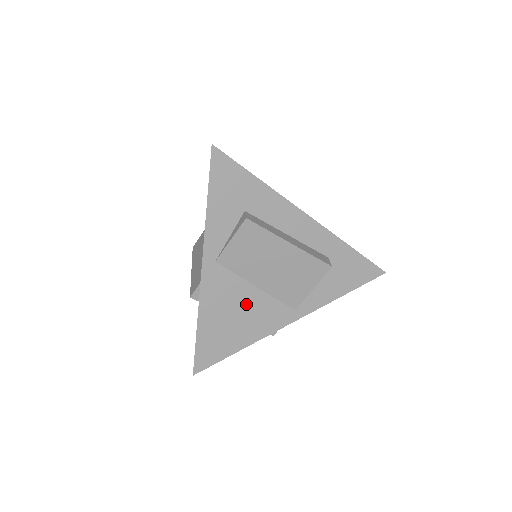
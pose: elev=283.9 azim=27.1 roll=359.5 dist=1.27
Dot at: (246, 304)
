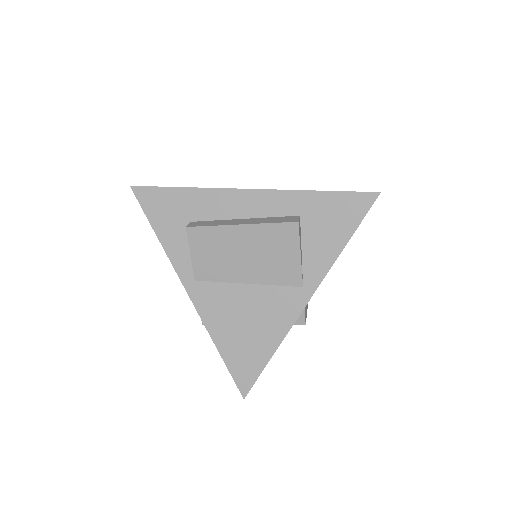
Dot at: (248, 305)
